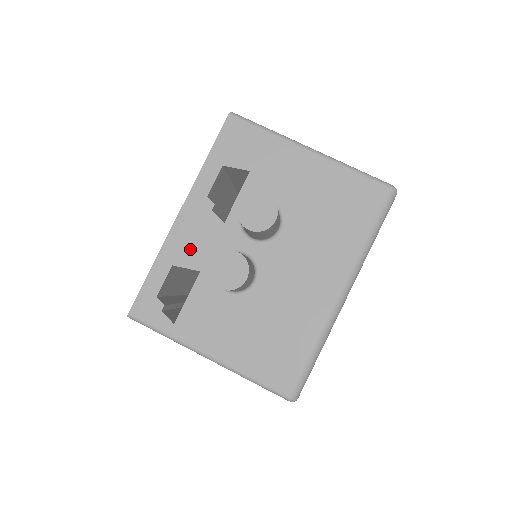
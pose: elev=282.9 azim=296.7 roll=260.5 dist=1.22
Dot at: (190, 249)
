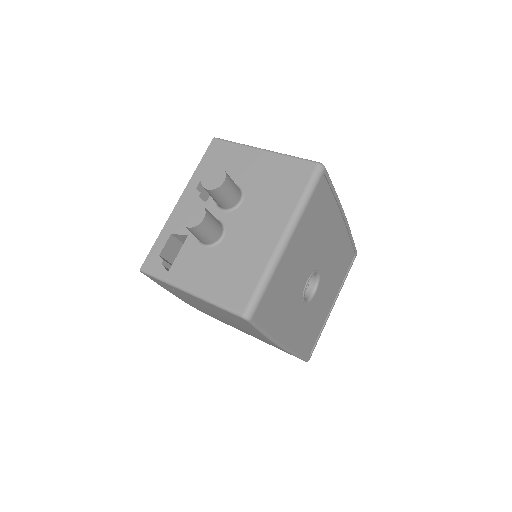
Dot at: occluded
